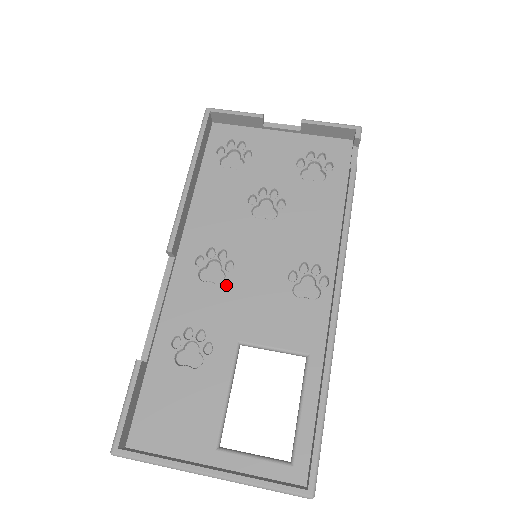
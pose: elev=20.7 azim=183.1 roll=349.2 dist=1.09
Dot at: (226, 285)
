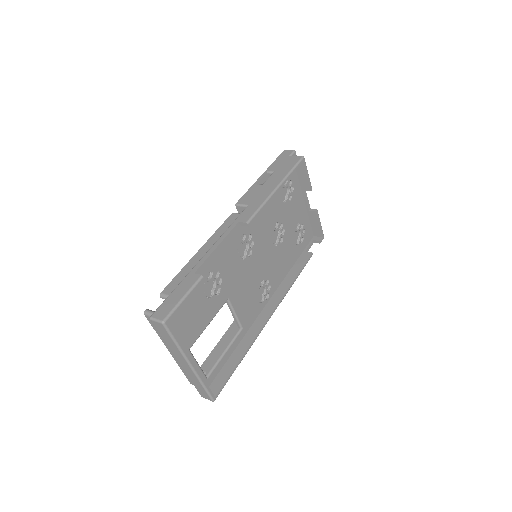
Dot at: (243, 263)
